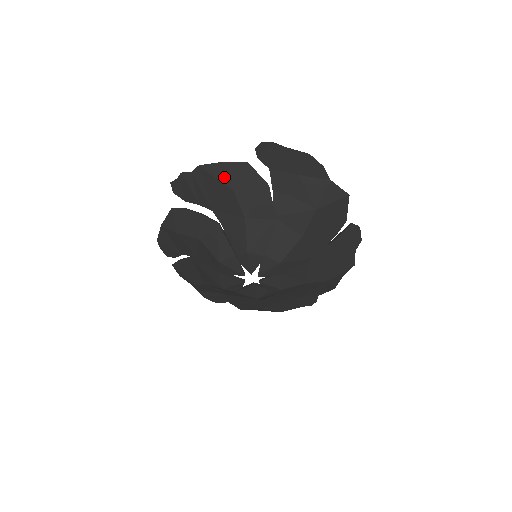
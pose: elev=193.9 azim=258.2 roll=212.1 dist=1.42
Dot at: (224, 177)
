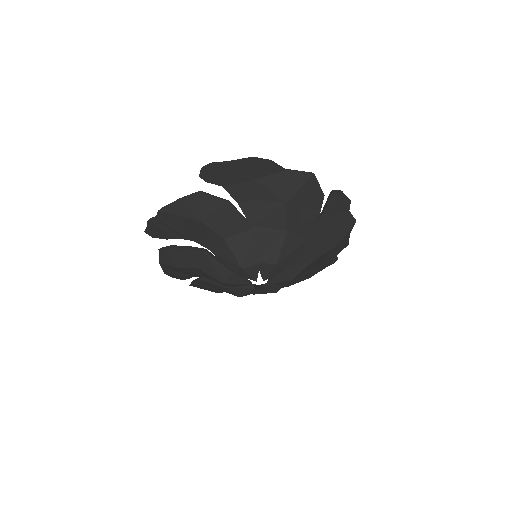
Dot at: (185, 213)
